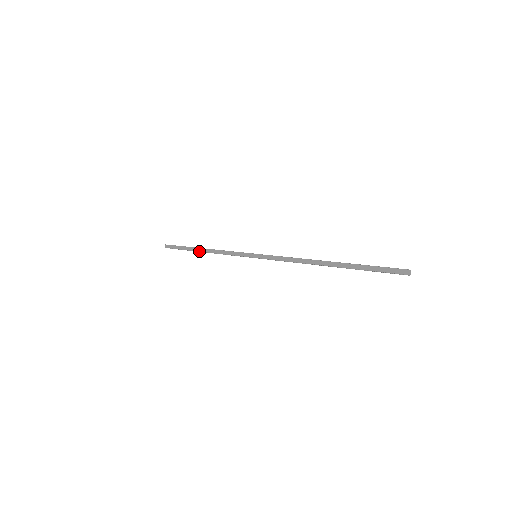
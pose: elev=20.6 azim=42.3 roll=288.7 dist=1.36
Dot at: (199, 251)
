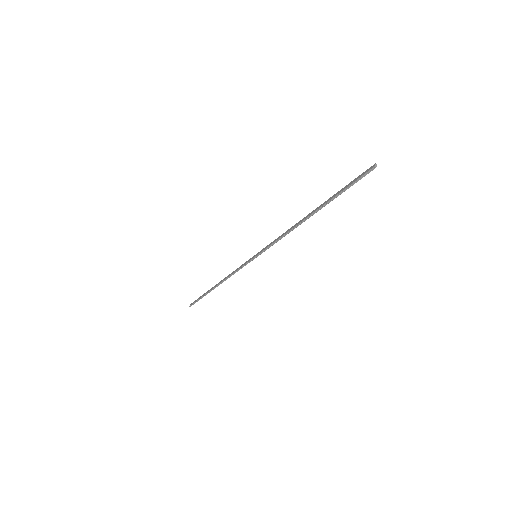
Dot at: (214, 287)
